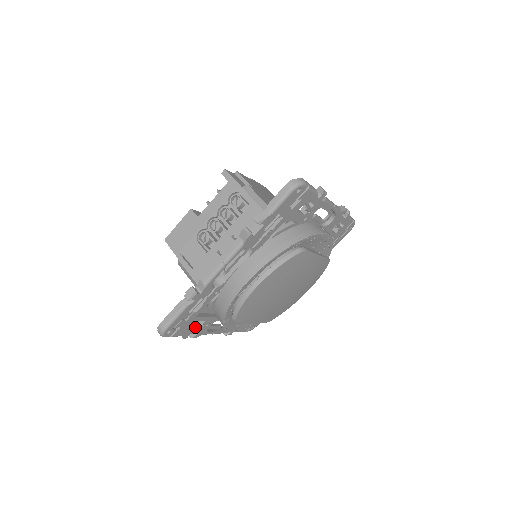
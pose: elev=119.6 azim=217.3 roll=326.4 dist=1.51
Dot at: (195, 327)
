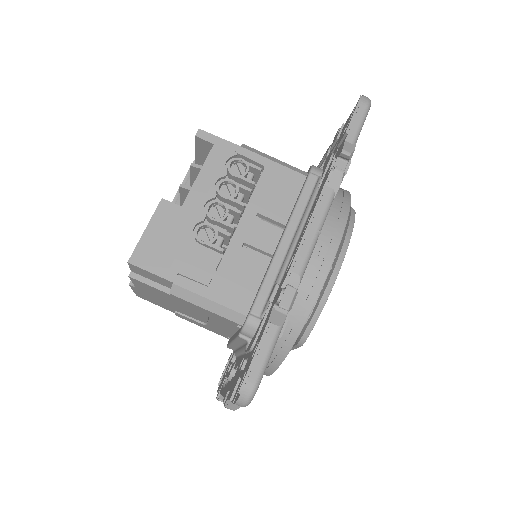
Dot at: occluded
